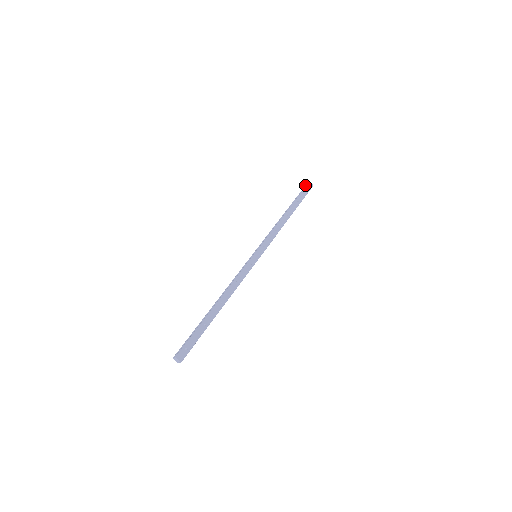
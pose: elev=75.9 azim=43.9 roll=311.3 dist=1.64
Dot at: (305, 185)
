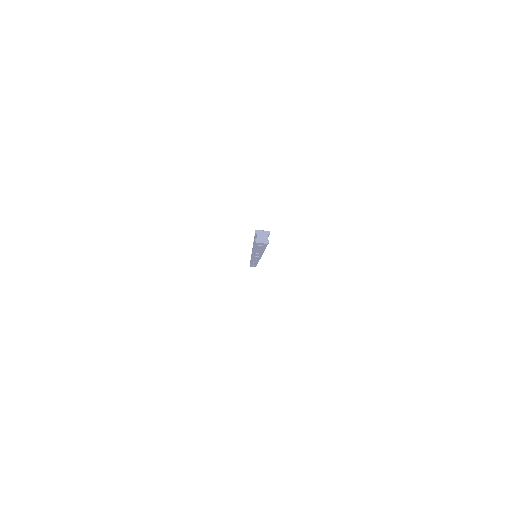
Dot at: occluded
